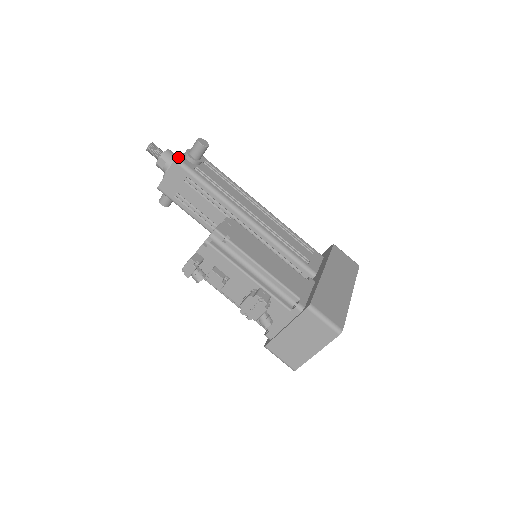
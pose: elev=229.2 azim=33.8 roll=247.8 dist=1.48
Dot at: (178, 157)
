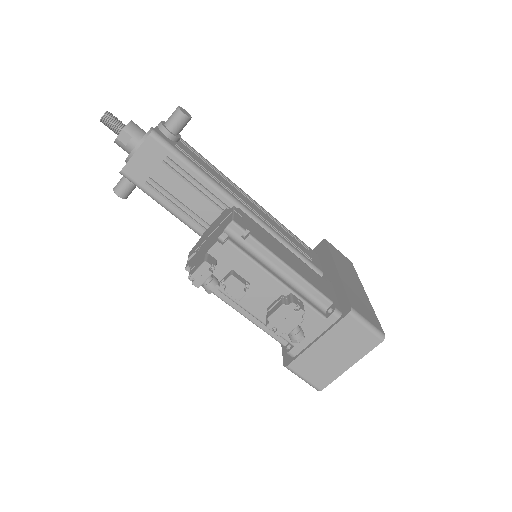
Dot at: (154, 130)
